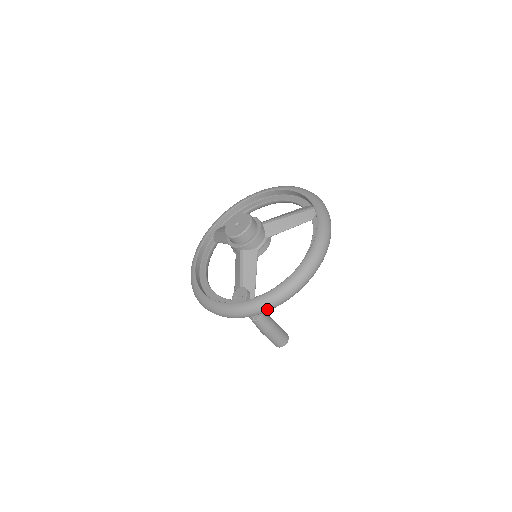
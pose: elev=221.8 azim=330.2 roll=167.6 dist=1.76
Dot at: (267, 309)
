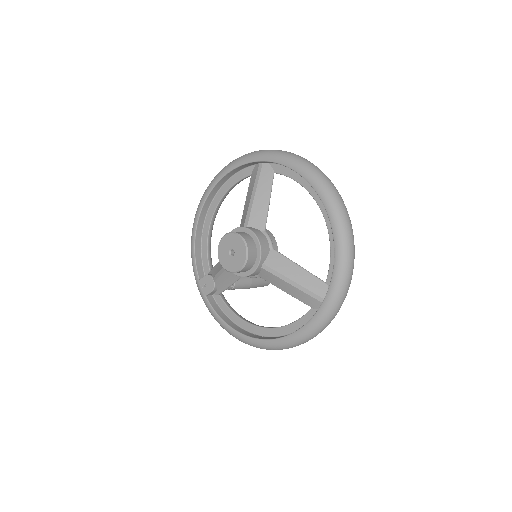
Dot at: occluded
